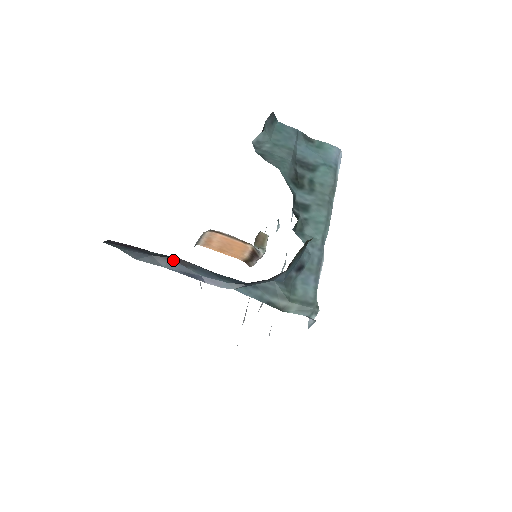
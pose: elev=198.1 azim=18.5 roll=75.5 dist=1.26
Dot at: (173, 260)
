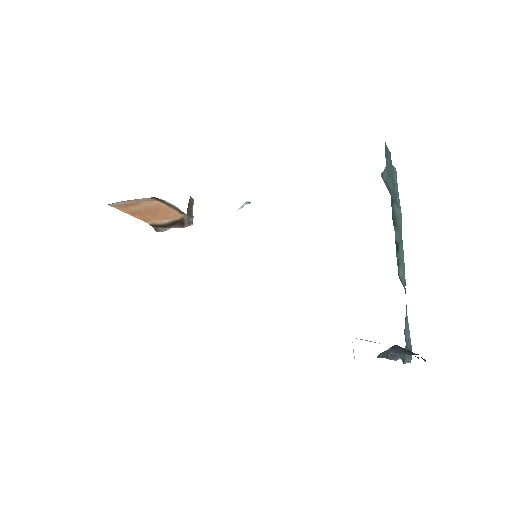
Dot at: (391, 347)
